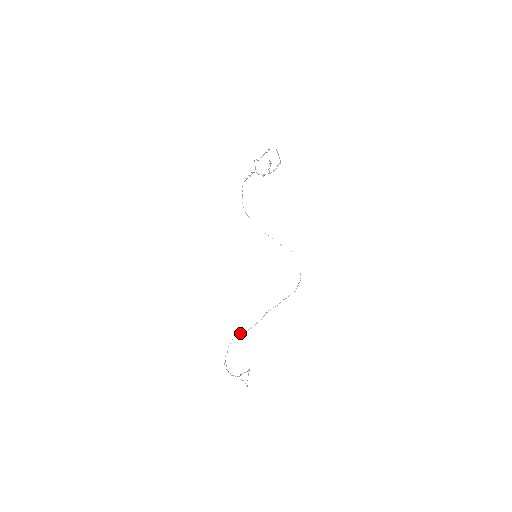
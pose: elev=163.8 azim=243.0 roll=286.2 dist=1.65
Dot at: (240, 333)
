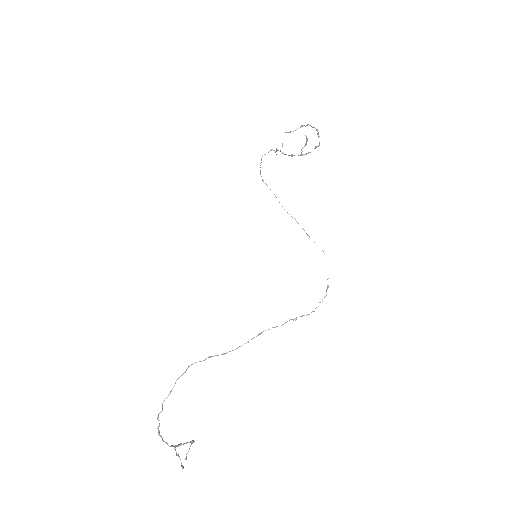
Dot at: occluded
